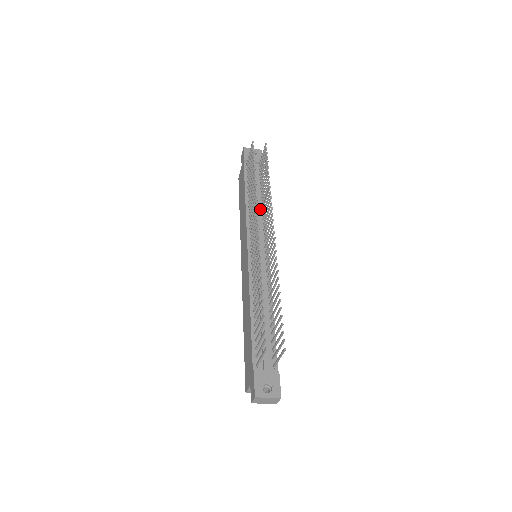
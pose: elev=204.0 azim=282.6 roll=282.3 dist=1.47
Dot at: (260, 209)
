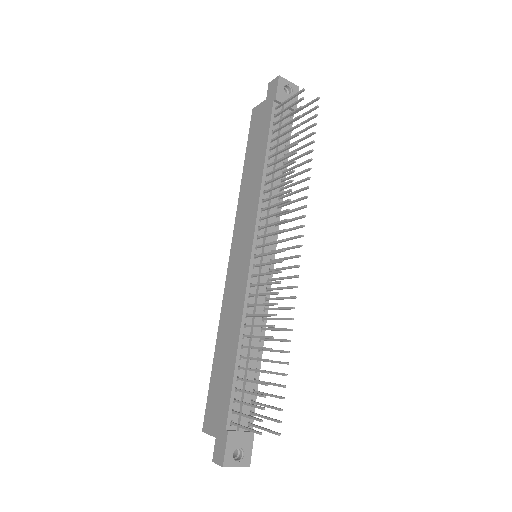
Dot at: (278, 188)
